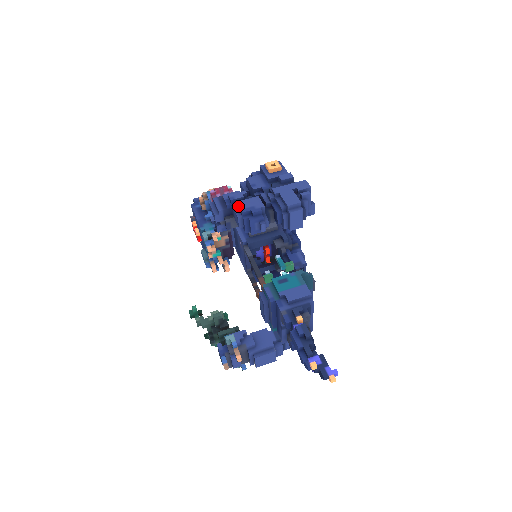
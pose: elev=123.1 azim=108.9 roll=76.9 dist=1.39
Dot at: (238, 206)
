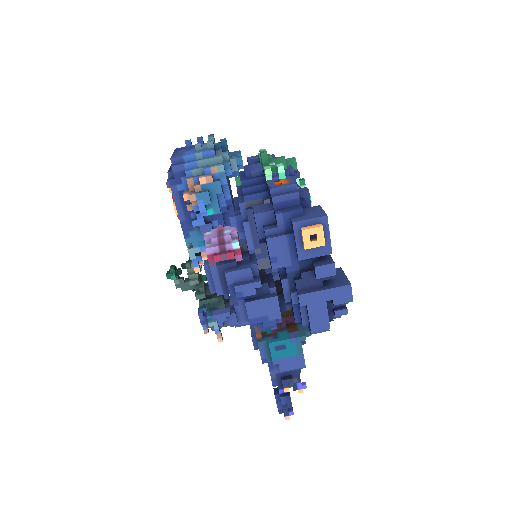
Dot at: (246, 310)
